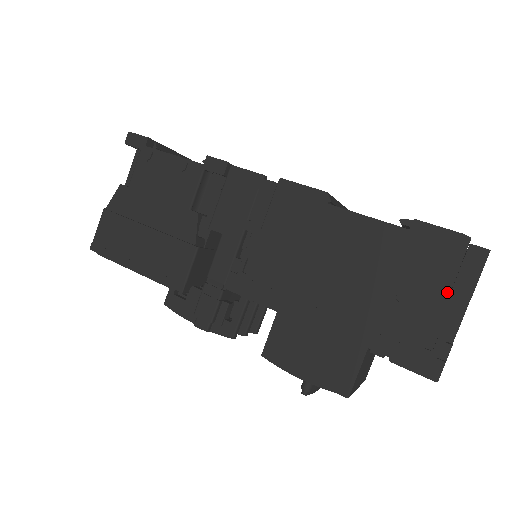
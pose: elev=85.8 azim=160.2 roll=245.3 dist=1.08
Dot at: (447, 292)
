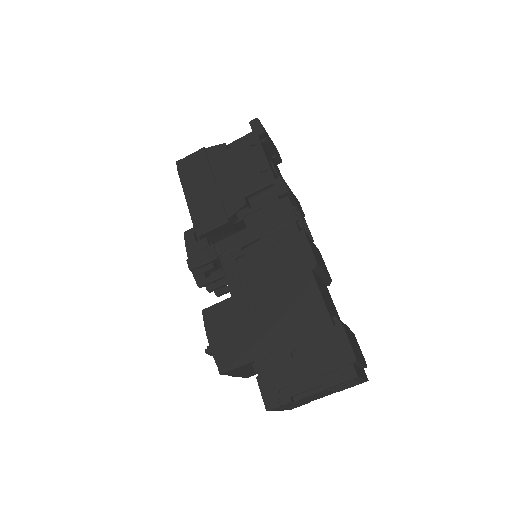
Dot at: (317, 375)
